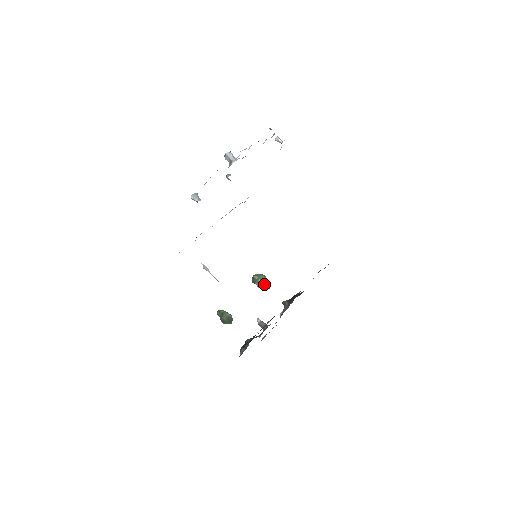
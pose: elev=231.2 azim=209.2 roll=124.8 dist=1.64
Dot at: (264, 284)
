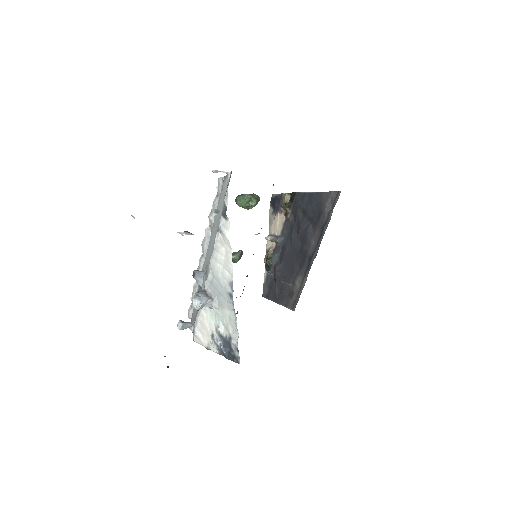
Dot at: (254, 206)
